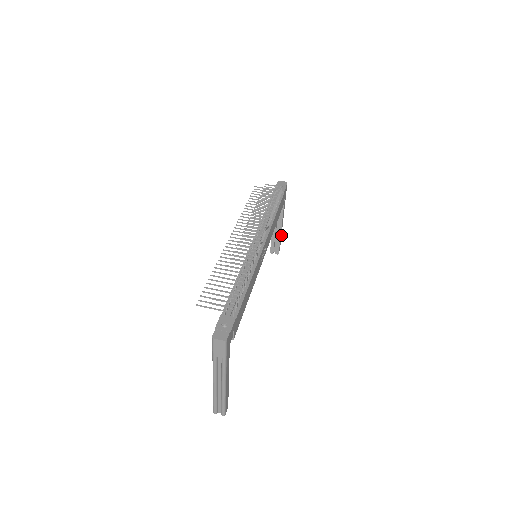
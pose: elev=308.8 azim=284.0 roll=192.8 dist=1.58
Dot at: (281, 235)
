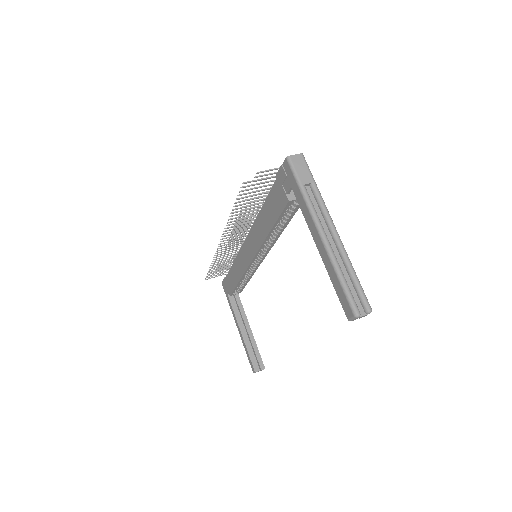
Dot at: occluded
